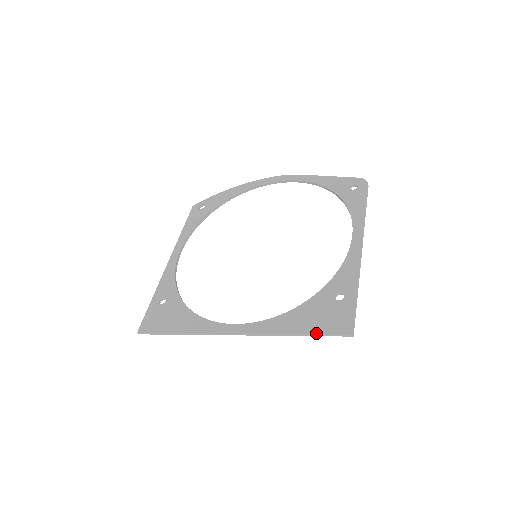
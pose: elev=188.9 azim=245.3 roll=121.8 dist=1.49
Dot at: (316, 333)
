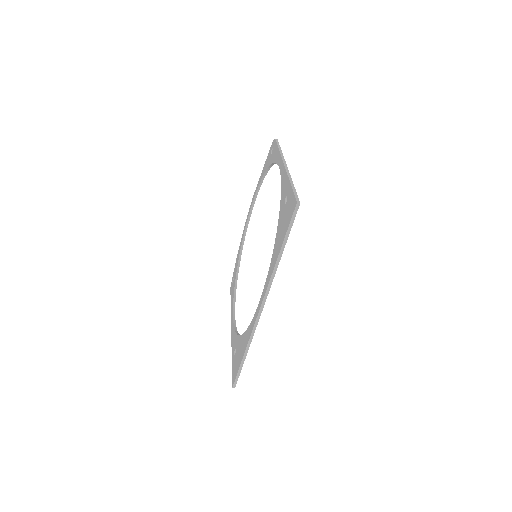
Dot at: (285, 234)
